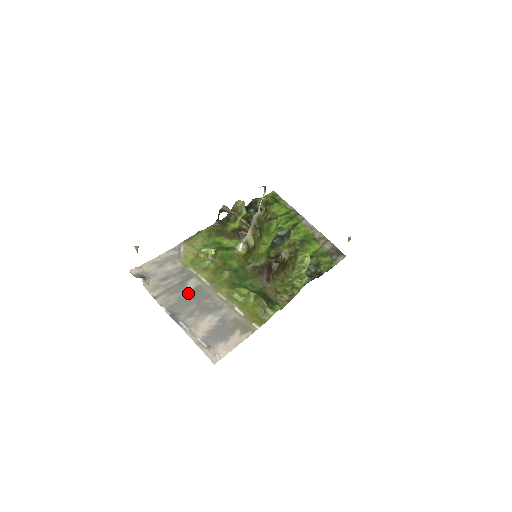
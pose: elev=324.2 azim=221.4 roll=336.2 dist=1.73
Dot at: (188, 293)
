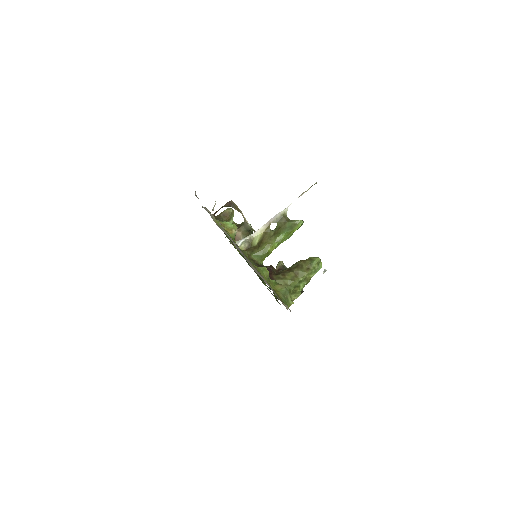
Dot at: occluded
